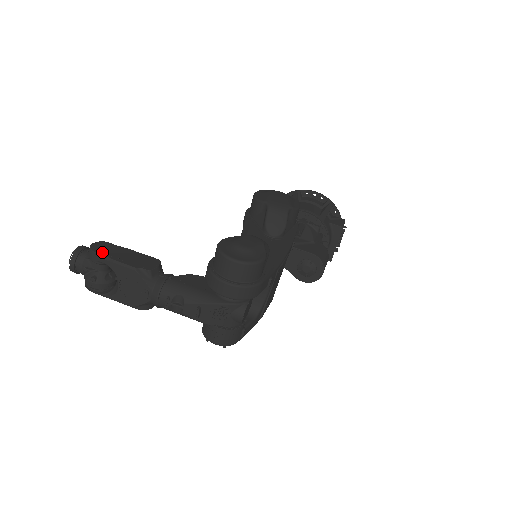
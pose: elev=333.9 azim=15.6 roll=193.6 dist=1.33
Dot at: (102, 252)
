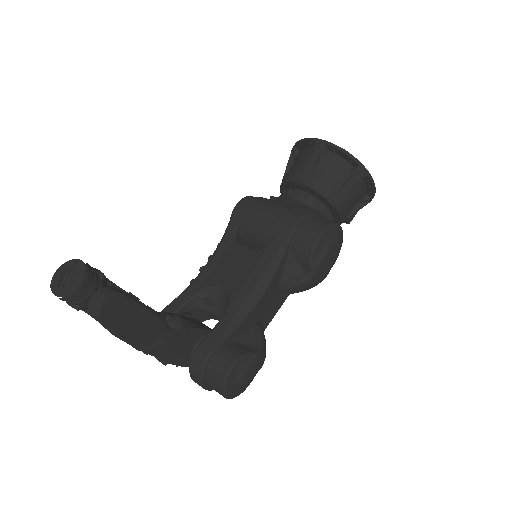
Dot at: (110, 322)
